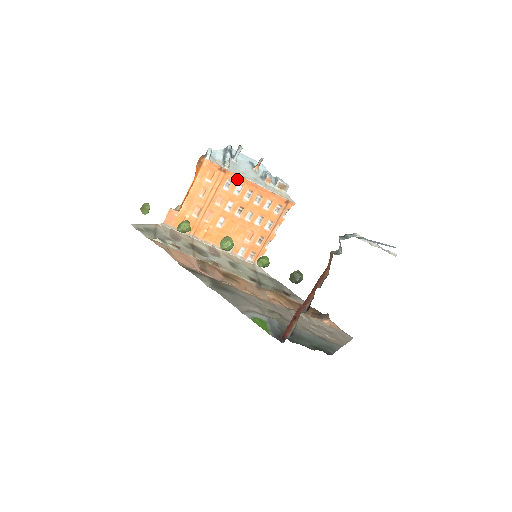
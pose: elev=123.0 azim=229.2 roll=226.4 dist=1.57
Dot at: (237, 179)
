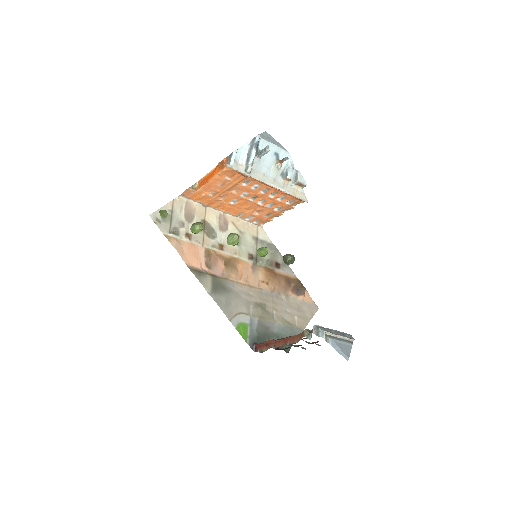
Dot at: (256, 181)
